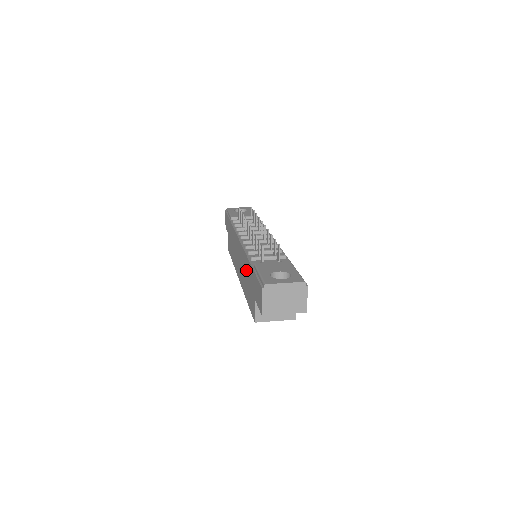
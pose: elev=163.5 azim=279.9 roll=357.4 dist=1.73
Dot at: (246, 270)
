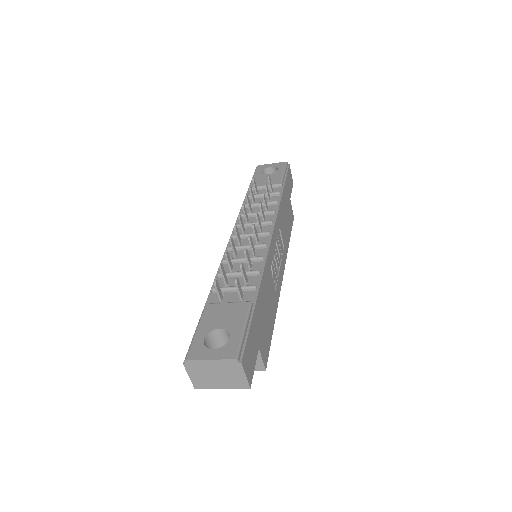
Dot at: occluded
